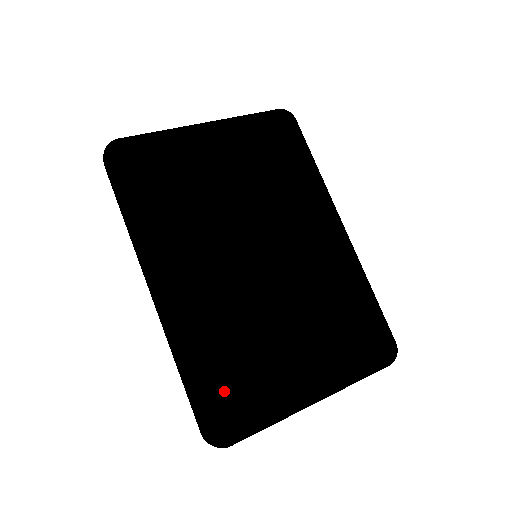
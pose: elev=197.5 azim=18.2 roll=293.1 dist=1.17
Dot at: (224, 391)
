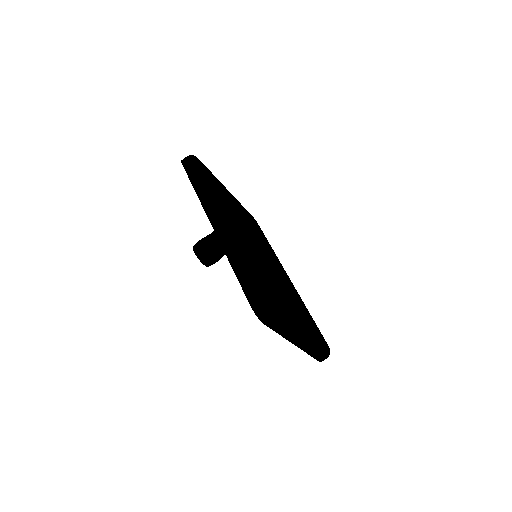
Dot at: (267, 285)
